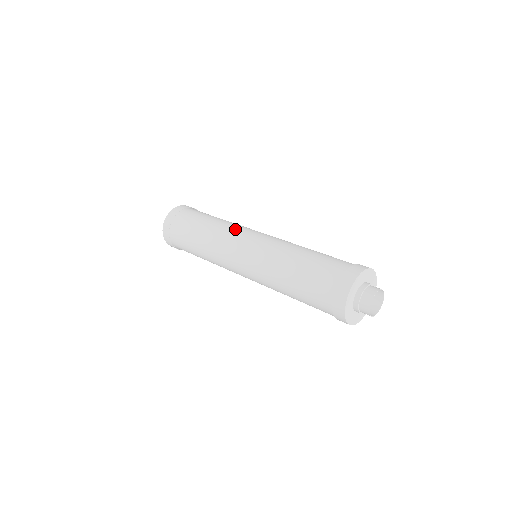
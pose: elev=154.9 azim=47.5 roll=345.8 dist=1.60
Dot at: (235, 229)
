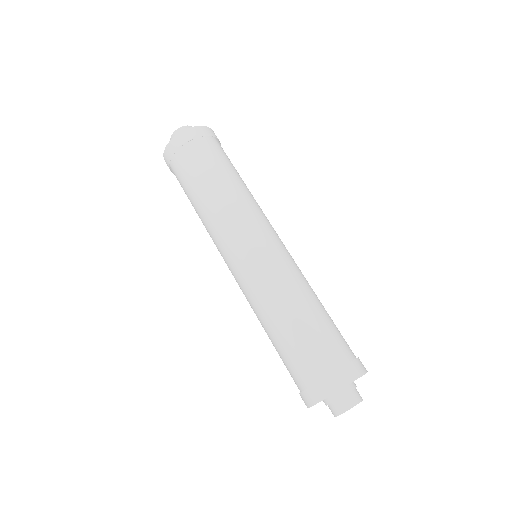
Dot at: (256, 214)
